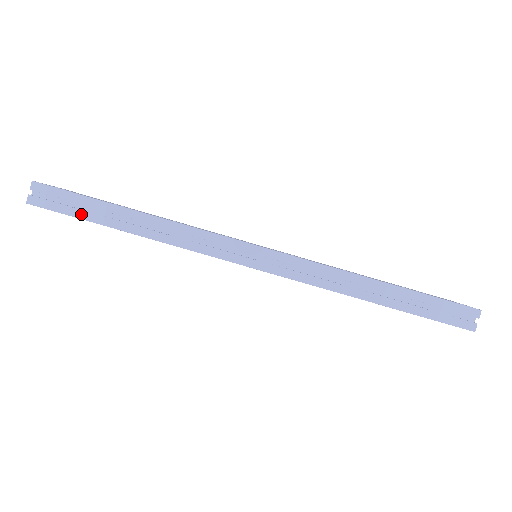
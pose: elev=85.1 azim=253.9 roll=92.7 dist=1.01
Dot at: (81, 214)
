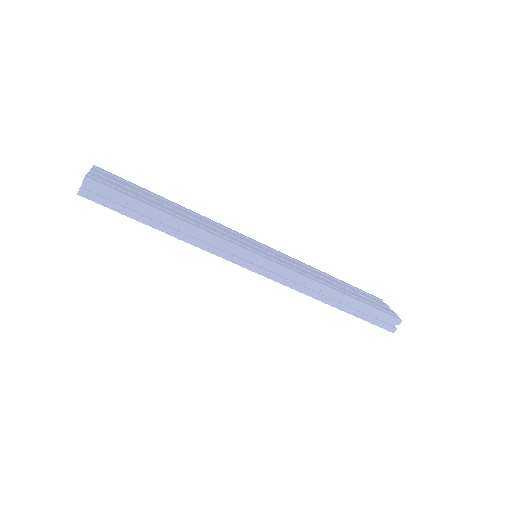
Dot at: (126, 212)
